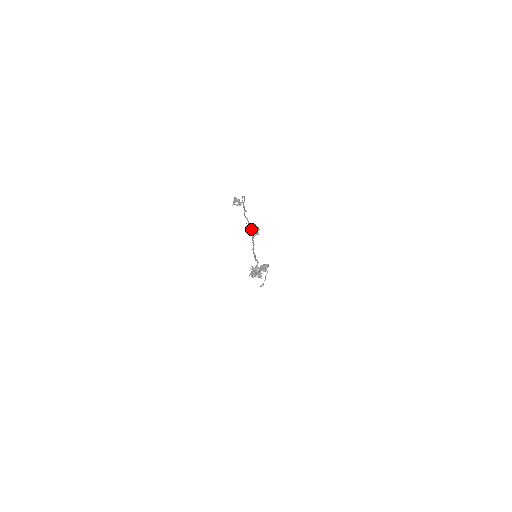
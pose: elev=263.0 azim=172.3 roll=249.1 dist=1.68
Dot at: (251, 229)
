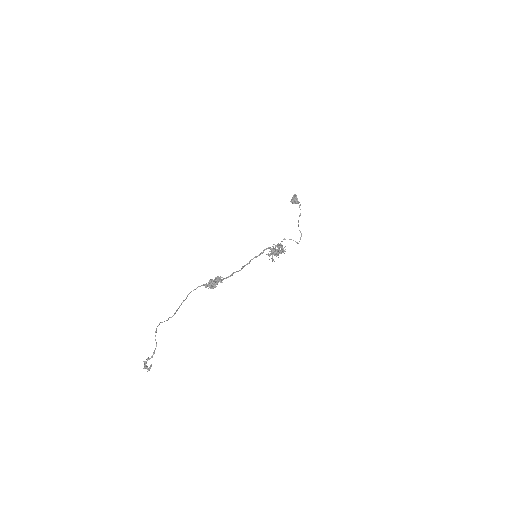
Dot at: occluded
